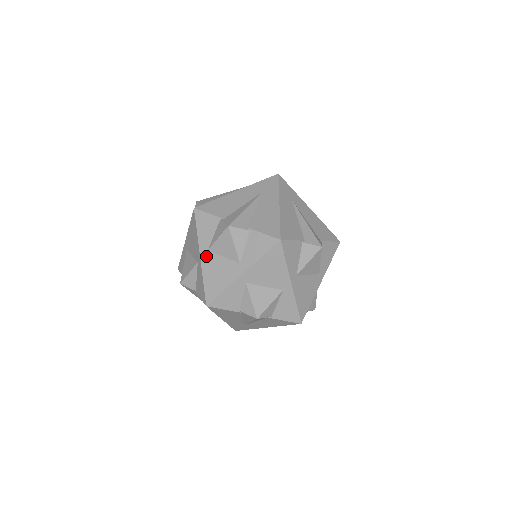
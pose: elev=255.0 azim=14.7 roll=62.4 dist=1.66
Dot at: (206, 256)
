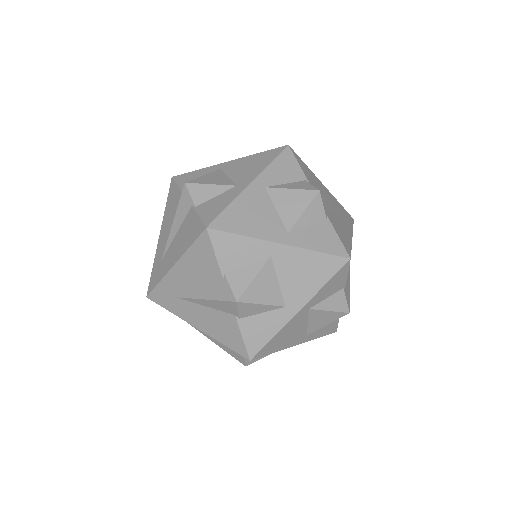
Dot at: (258, 189)
